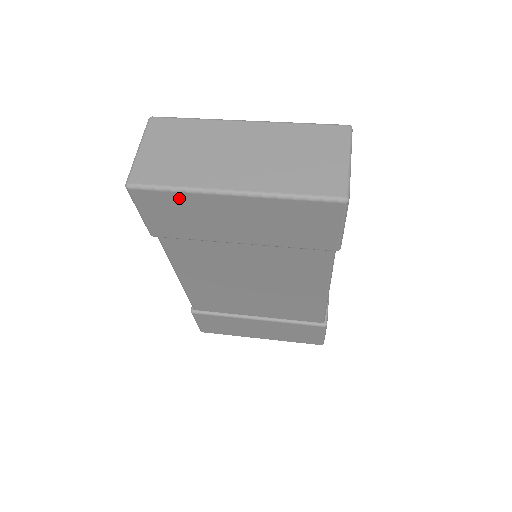
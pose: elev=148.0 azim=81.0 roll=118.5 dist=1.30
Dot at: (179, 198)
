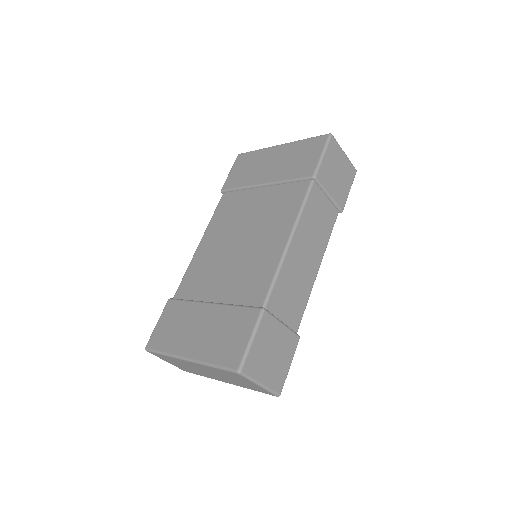
Dot at: (255, 154)
